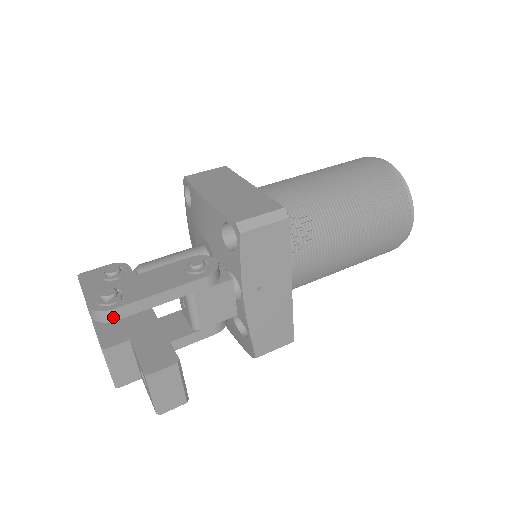
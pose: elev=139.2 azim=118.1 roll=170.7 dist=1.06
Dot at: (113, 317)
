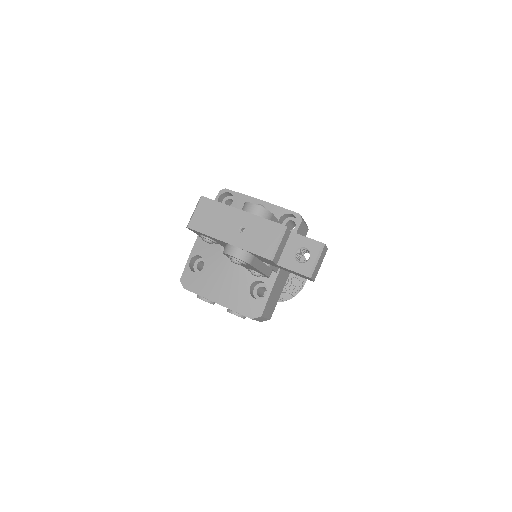
Dot at: (270, 219)
